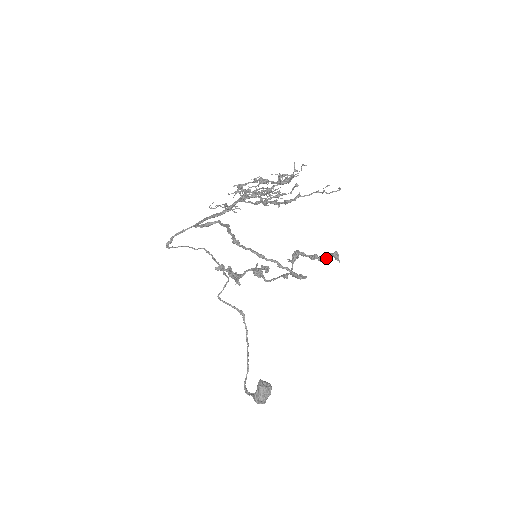
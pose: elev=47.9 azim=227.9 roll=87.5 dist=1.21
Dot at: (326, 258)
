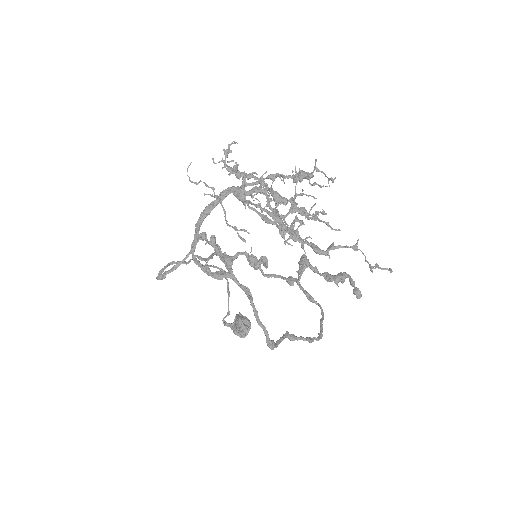
Dot at: (342, 281)
